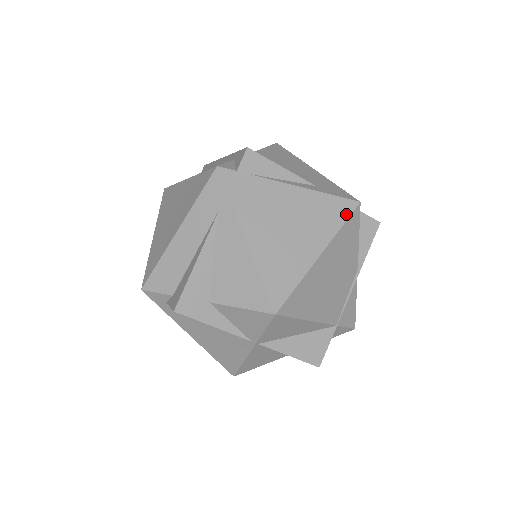
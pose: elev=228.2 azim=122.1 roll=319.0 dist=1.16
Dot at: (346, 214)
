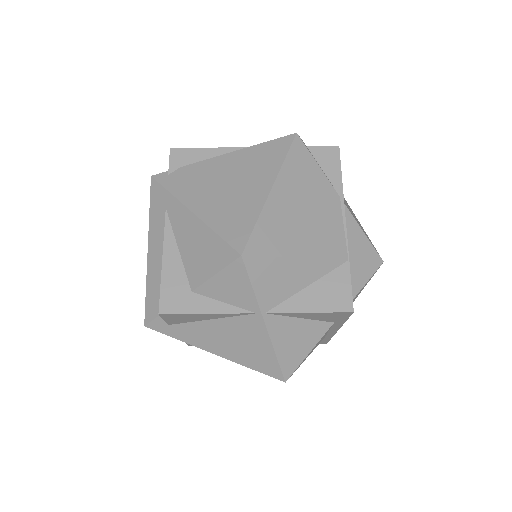
Dot at: (285, 148)
